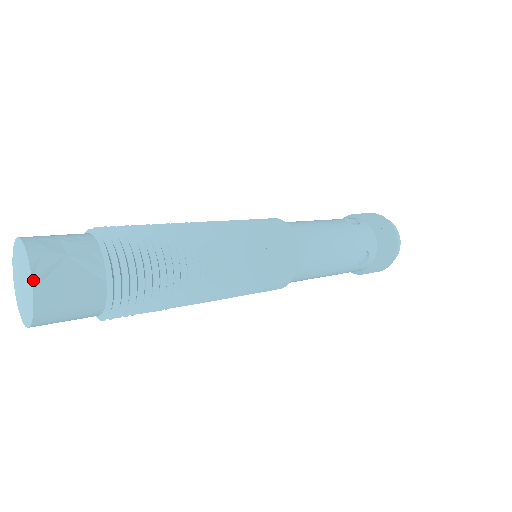
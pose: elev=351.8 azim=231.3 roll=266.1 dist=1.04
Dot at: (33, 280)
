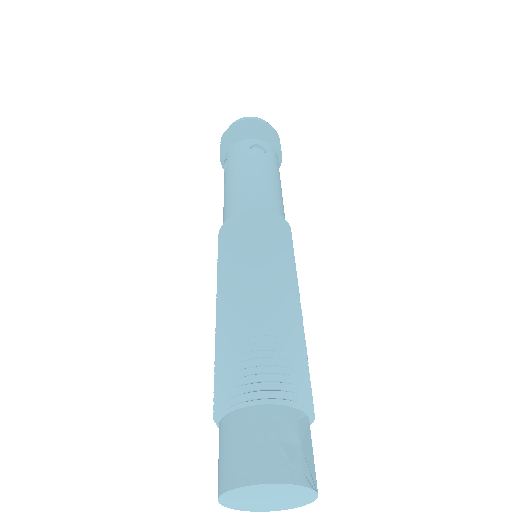
Dot at: (316, 491)
